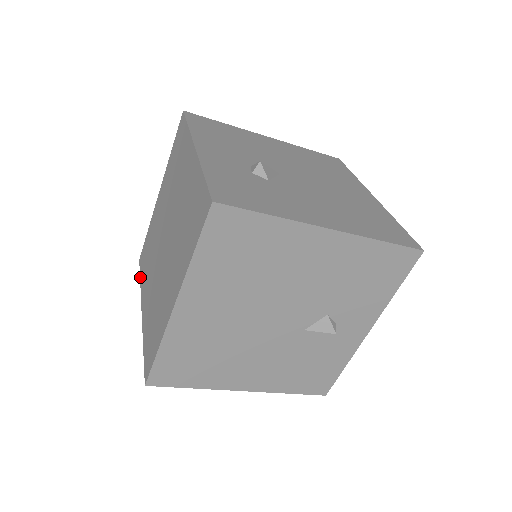
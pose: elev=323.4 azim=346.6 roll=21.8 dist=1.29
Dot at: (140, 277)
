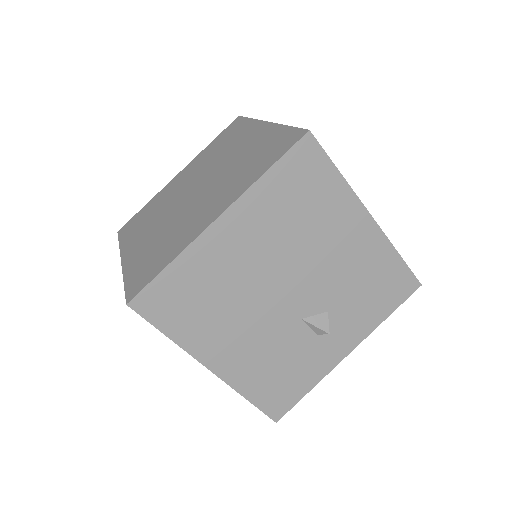
Dot at: (120, 240)
